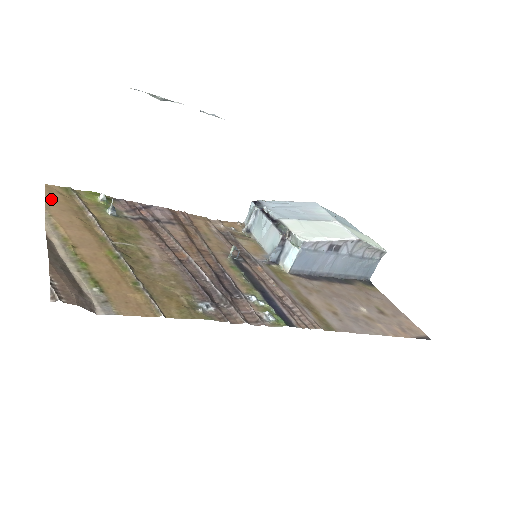
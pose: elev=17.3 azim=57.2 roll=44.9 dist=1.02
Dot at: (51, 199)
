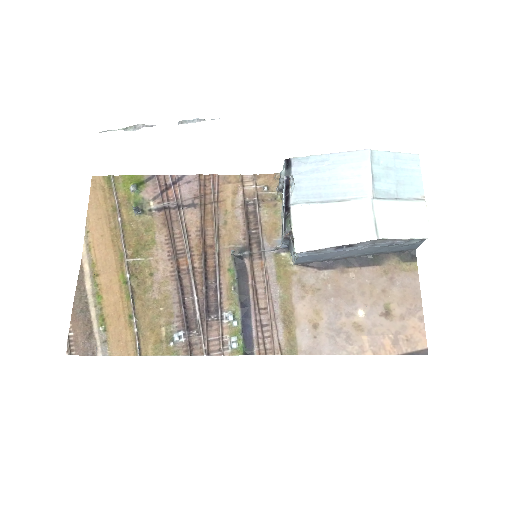
Dot at: (93, 202)
